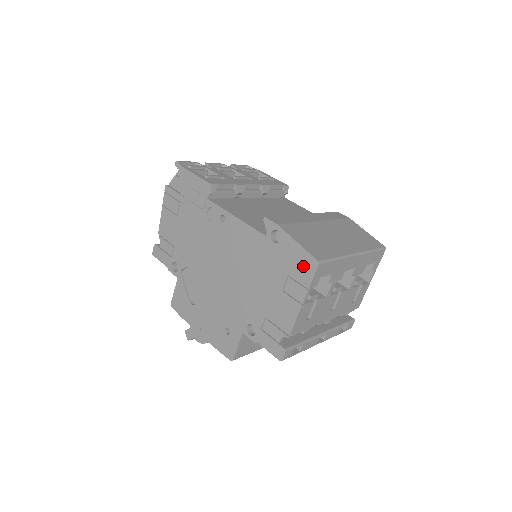
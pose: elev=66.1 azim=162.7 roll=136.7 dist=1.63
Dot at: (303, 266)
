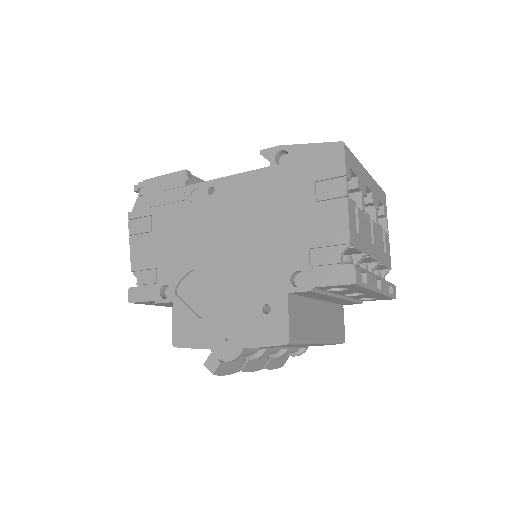
Dot at: (327, 159)
